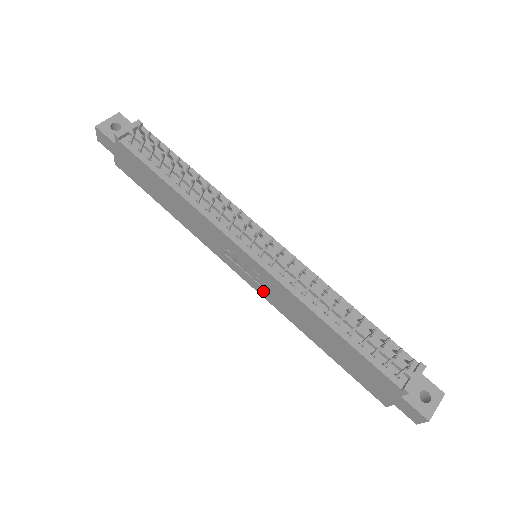
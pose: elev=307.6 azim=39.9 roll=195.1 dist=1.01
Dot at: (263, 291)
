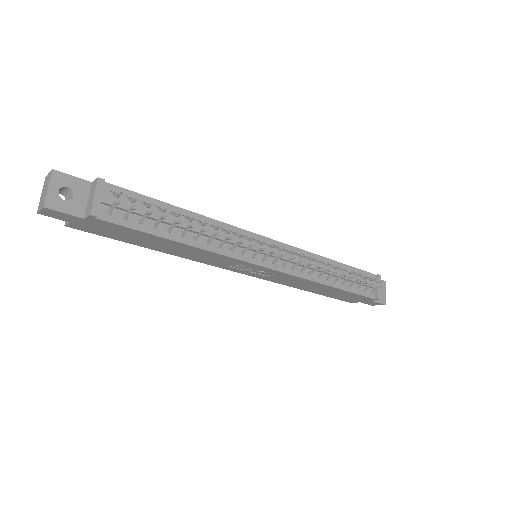
Dot at: (265, 277)
